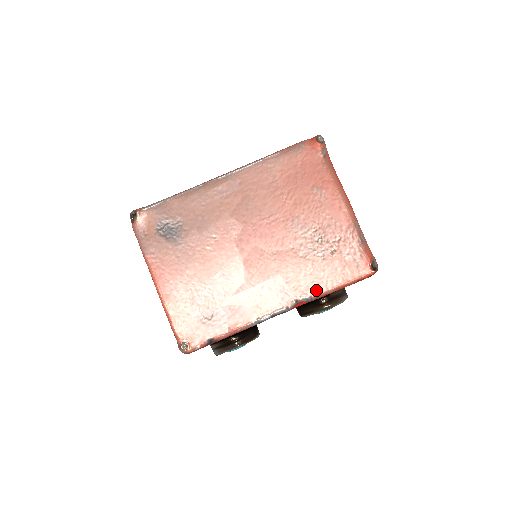
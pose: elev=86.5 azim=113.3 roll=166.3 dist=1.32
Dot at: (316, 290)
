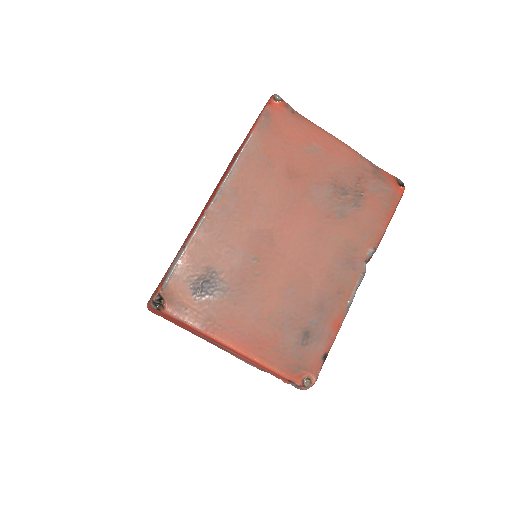
Dot at: (374, 239)
